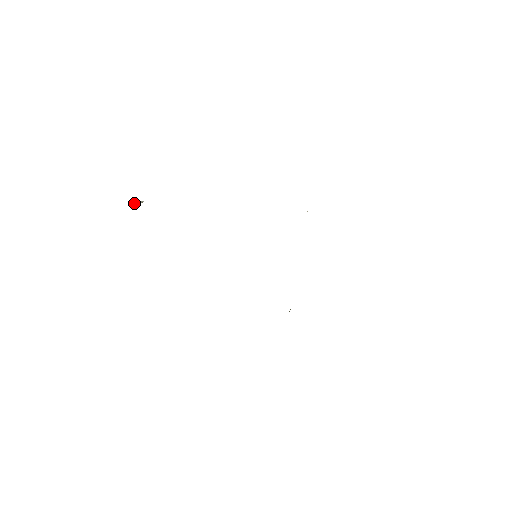
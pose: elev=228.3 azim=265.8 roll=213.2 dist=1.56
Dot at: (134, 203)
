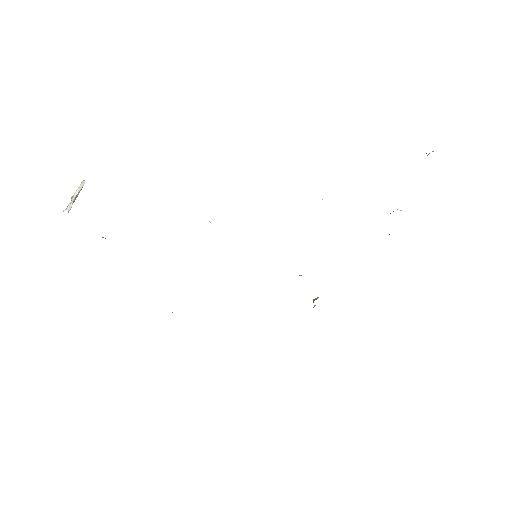
Dot at: occluded
